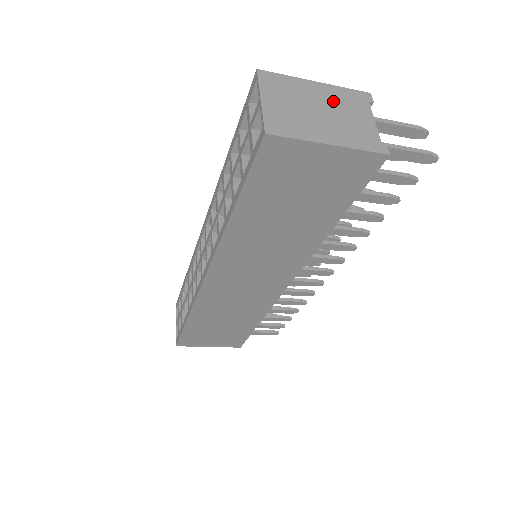
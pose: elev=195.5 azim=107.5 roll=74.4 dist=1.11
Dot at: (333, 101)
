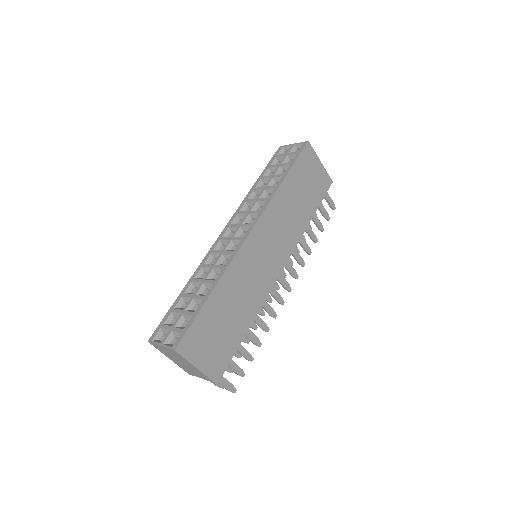
Dot at: occluded
